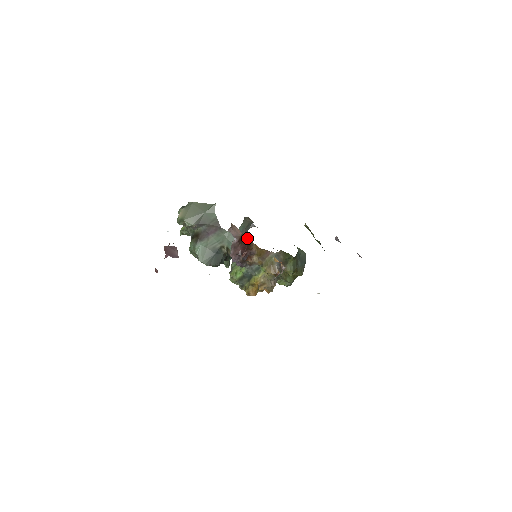
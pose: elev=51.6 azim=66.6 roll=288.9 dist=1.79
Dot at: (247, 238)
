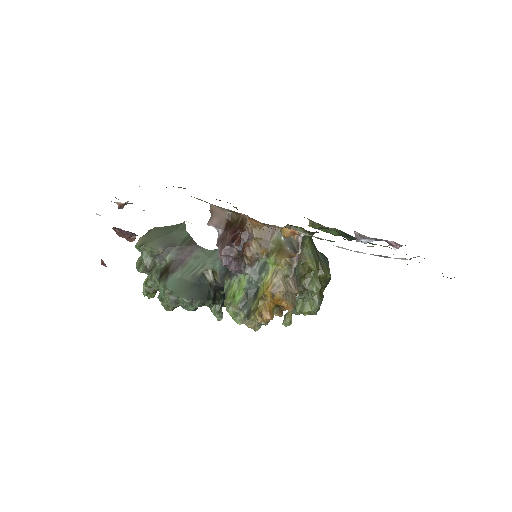
Dot at: (236, 217)
